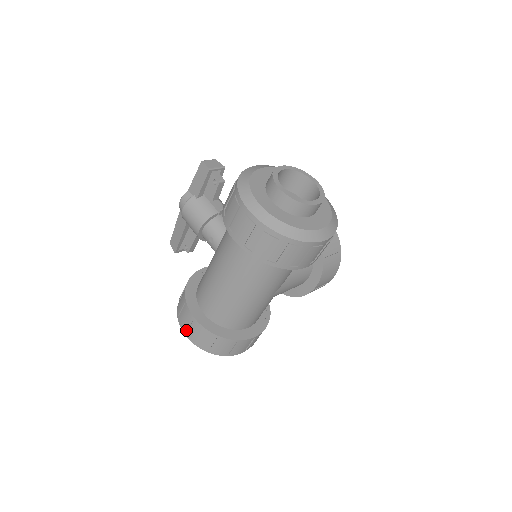
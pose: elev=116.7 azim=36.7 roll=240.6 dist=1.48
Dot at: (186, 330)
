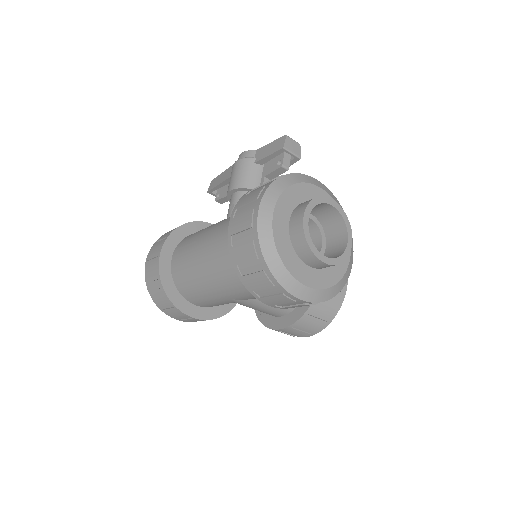
Dot at: (149, 258)
